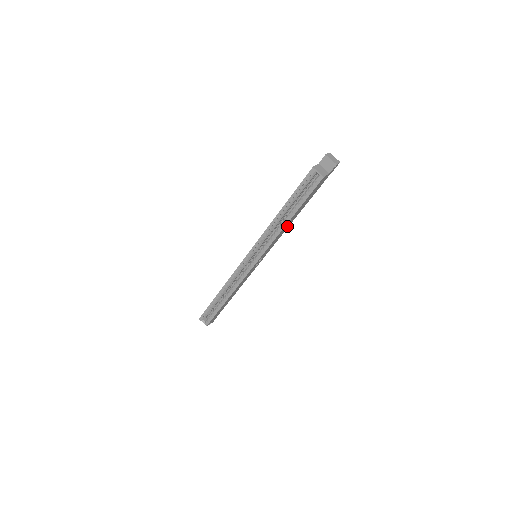
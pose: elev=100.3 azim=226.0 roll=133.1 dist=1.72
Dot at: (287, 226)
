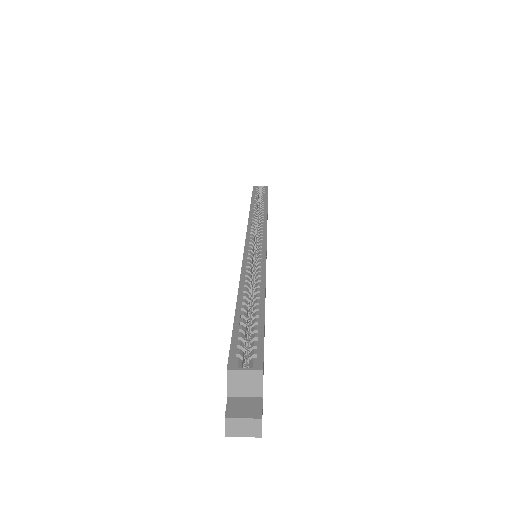
Dot at: occluded
